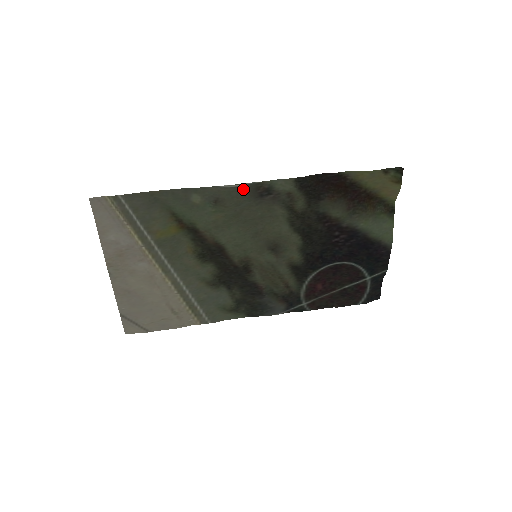
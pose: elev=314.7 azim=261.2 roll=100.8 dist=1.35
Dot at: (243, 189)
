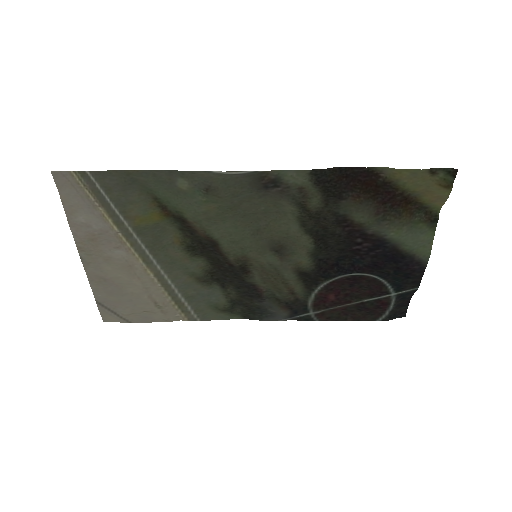
Dot at: (242, 178)
